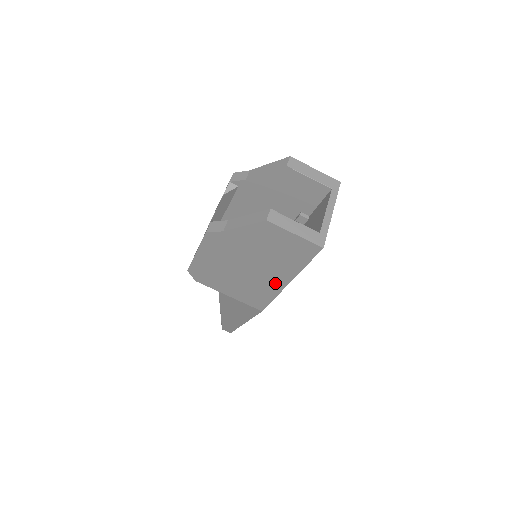
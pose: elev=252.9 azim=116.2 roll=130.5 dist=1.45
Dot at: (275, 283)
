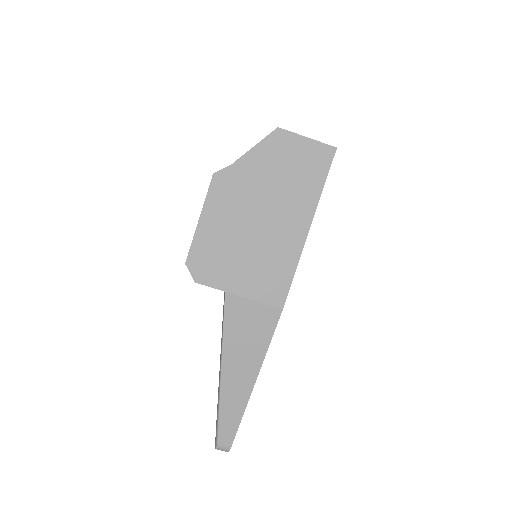
Dot at: (294, 236)
